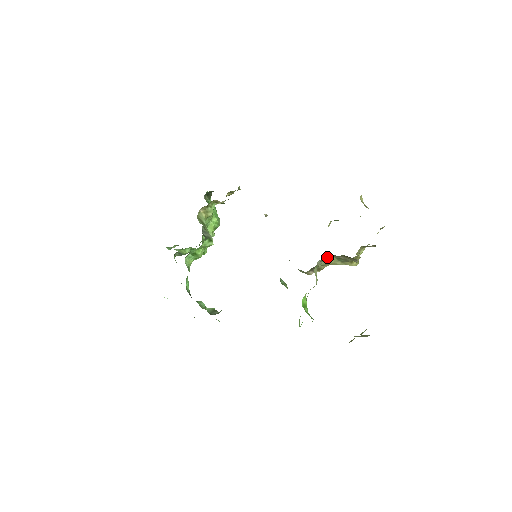
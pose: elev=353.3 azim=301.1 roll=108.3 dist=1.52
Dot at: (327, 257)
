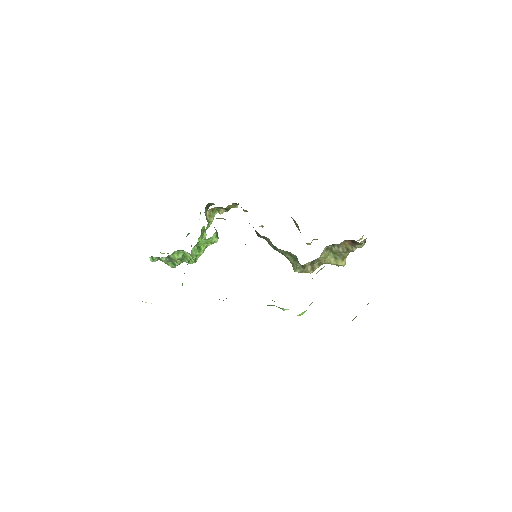
Dot at: (328, 249)
